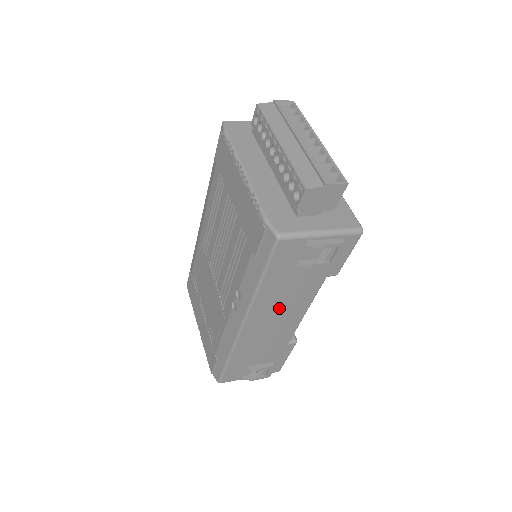
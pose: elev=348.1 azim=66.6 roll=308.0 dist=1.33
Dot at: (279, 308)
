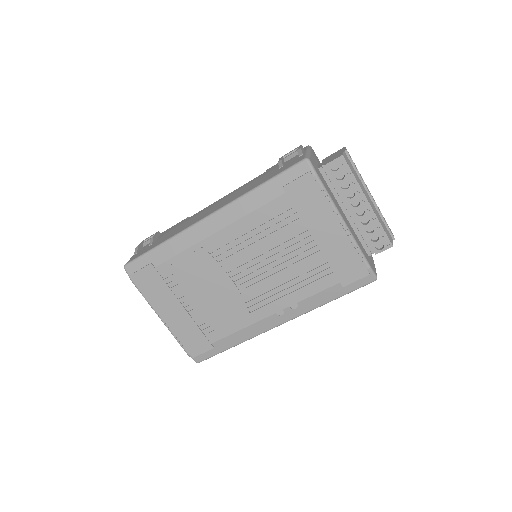
Dot at: occluded
